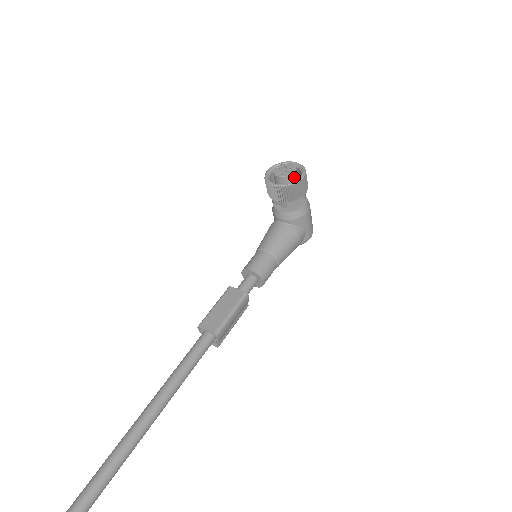
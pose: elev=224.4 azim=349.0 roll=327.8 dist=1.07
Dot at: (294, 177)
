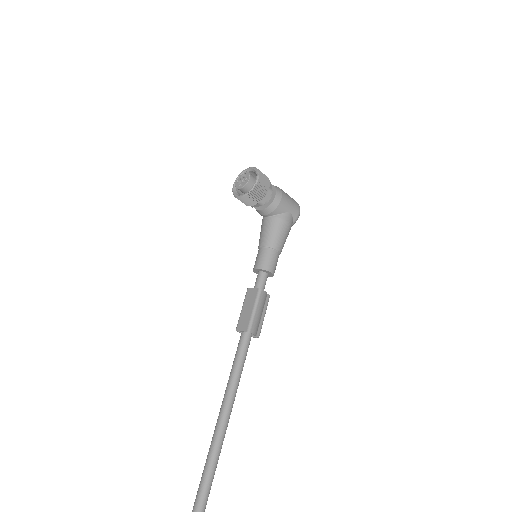
Dot at: (252, 182)
